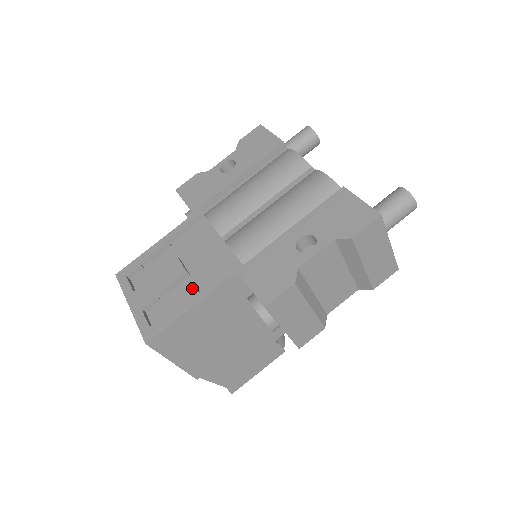
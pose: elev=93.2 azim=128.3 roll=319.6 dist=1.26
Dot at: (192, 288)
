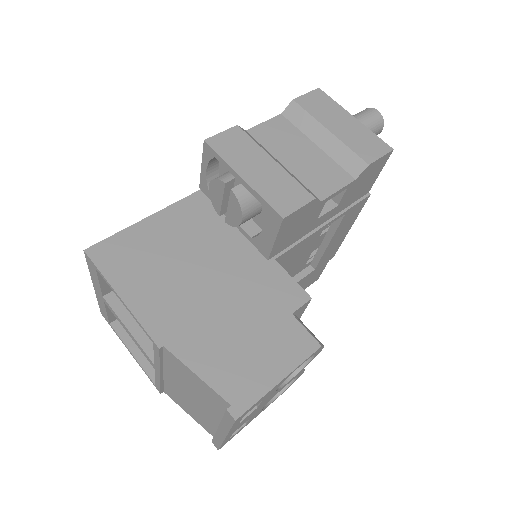
Dot at: occluded
